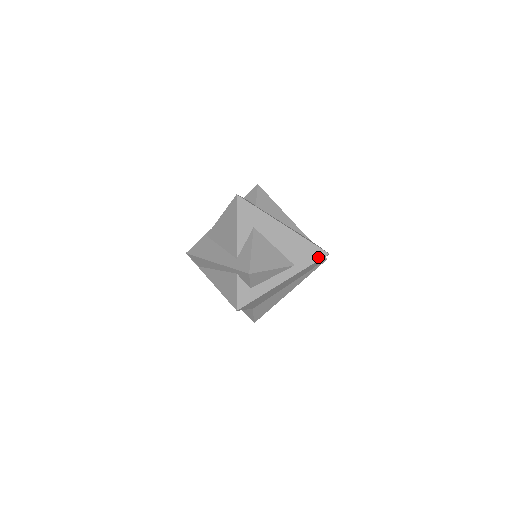
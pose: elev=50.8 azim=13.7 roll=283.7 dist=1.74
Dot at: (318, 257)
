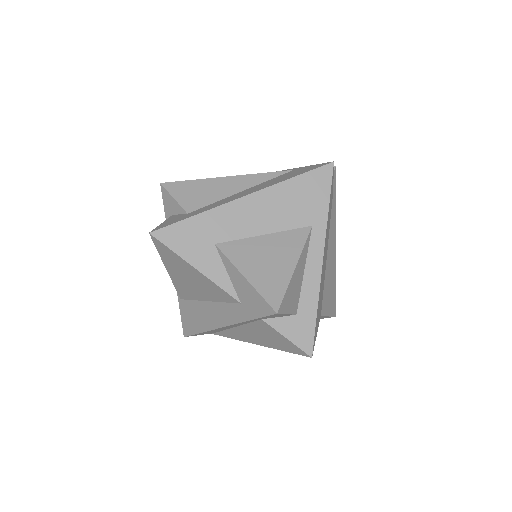
Dot at: (326, 182)
